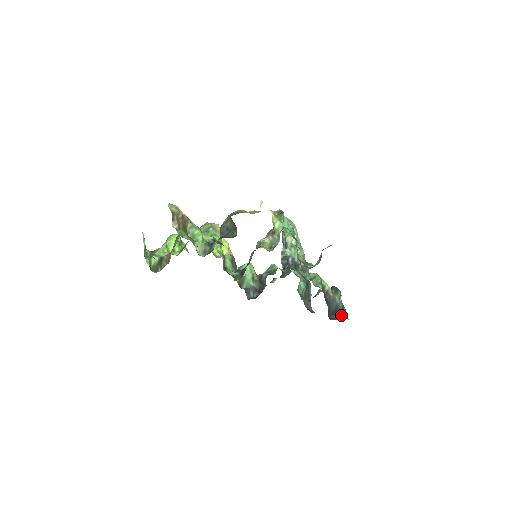
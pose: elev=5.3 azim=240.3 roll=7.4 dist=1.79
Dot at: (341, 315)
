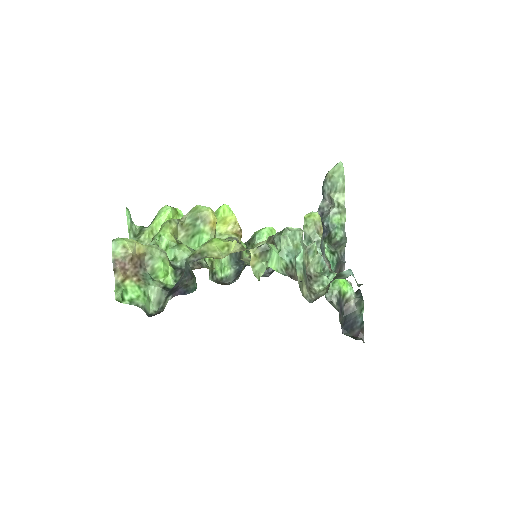
Dot at: (357, 332)
